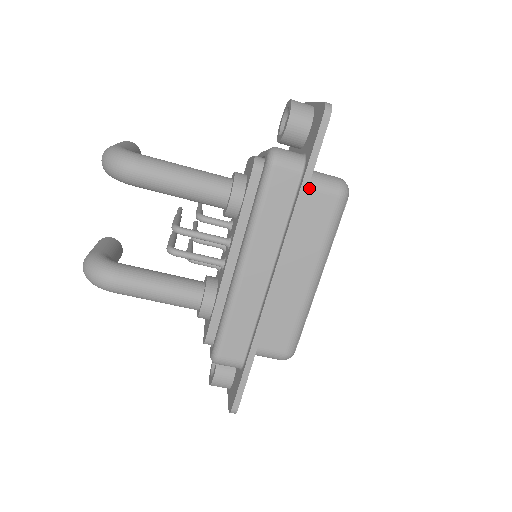
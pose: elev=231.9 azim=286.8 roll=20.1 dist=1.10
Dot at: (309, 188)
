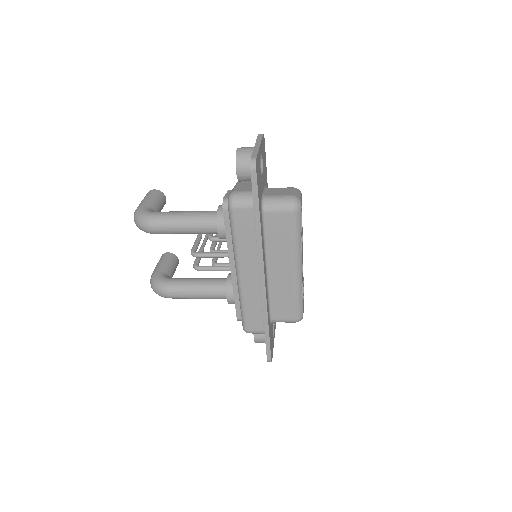
Dot at: (267, 213)
